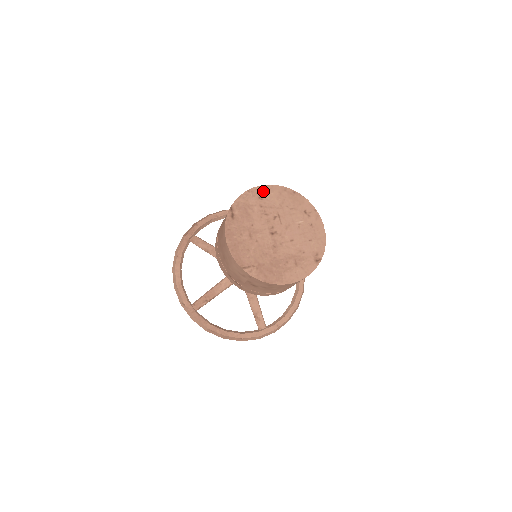
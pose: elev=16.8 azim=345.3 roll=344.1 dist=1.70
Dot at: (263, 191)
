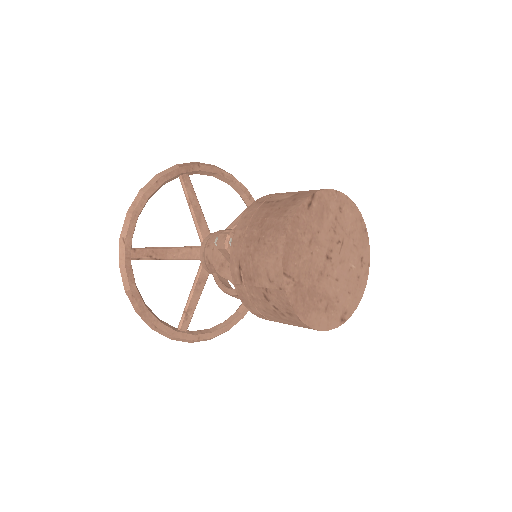
Dot at: (346, 204)
